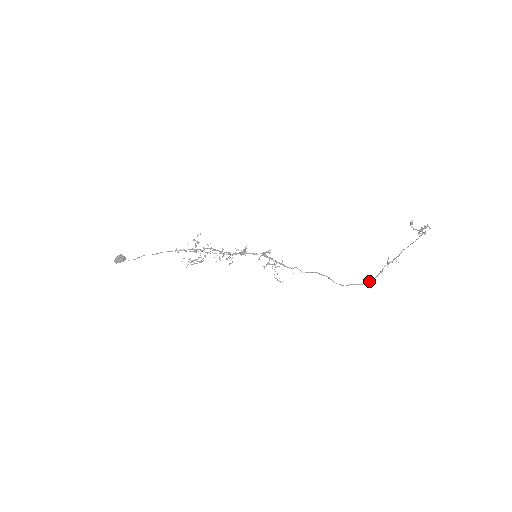
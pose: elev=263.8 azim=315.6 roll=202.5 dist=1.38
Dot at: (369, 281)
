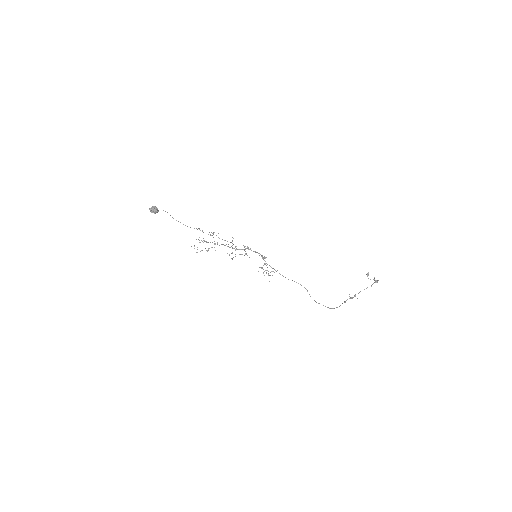
Dot at: (334, 308)
